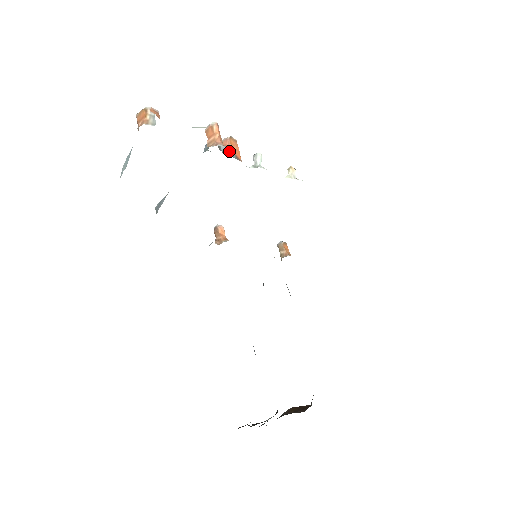
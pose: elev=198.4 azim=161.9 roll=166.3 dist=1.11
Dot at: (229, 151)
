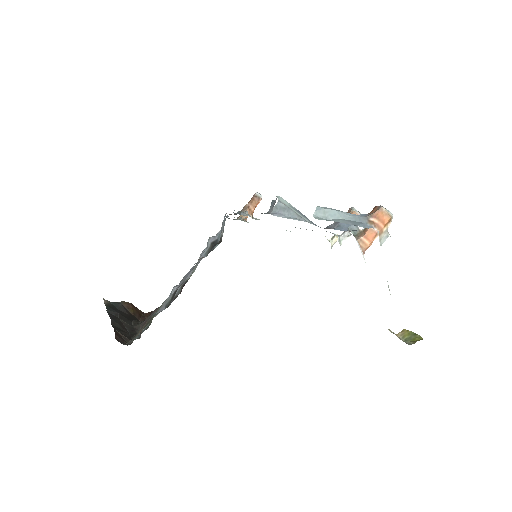
Dot at: occluded
